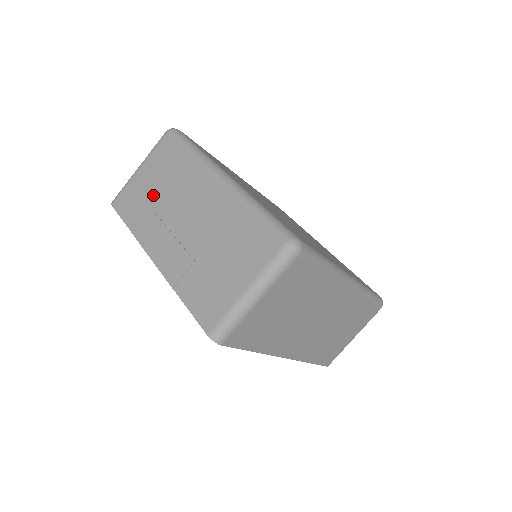
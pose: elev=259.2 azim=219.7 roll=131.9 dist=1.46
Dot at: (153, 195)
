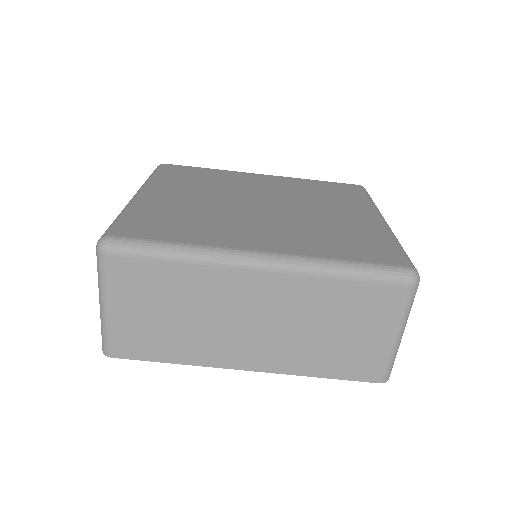
Dot at: occluded
